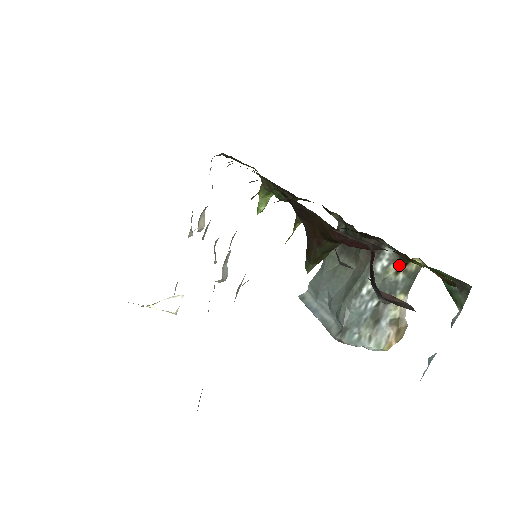
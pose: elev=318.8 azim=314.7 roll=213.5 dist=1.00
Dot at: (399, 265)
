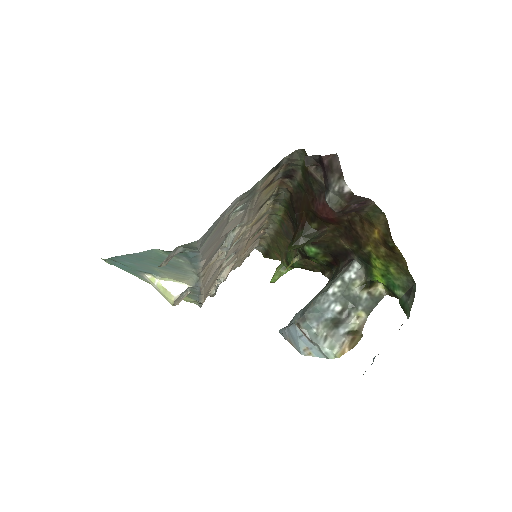
Dot at: (364, 282)
